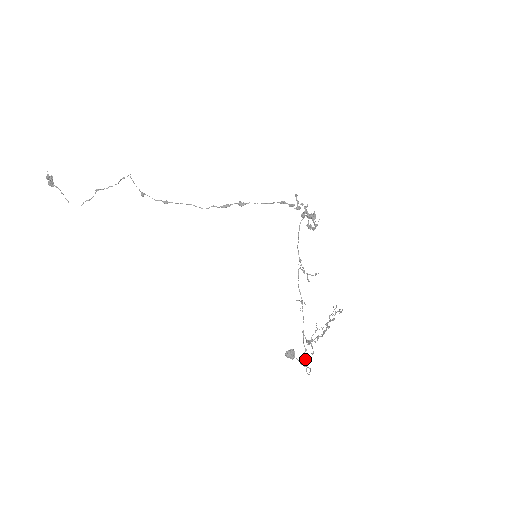
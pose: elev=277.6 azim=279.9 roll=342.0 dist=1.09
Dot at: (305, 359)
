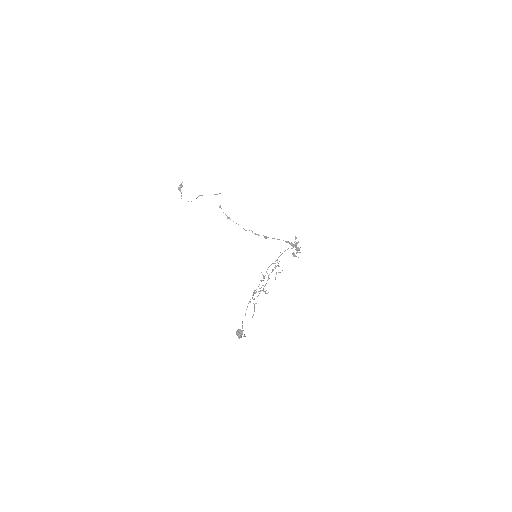
Dot at: (246, 309)
